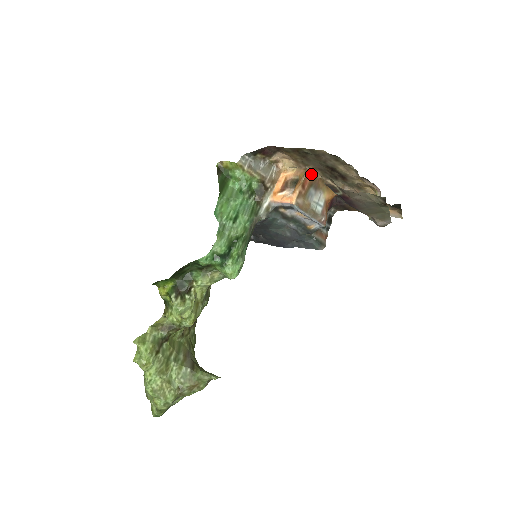
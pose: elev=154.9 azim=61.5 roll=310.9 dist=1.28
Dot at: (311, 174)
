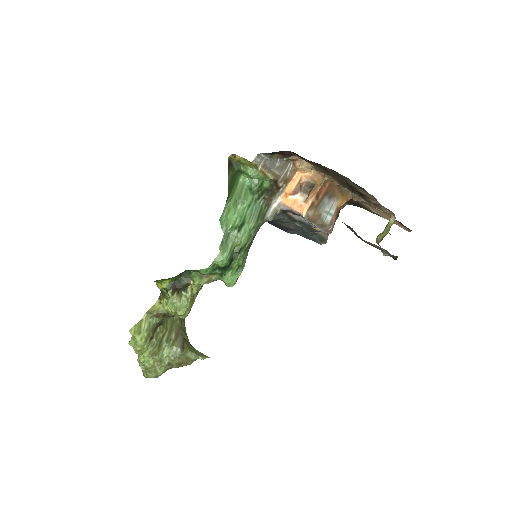
Dot at: (329, 182)
